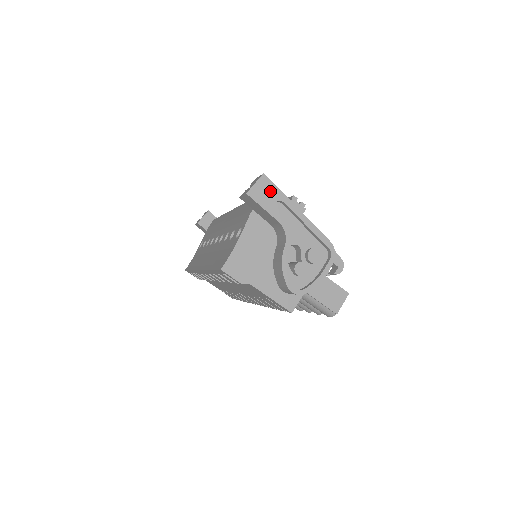
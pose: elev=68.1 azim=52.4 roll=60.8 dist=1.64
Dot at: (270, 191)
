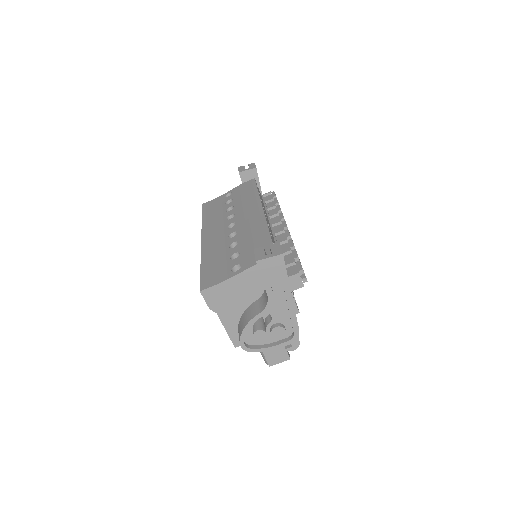
Dot at: (278, 270)
